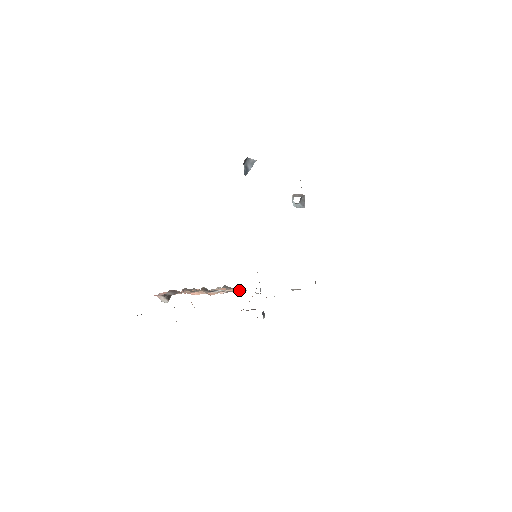
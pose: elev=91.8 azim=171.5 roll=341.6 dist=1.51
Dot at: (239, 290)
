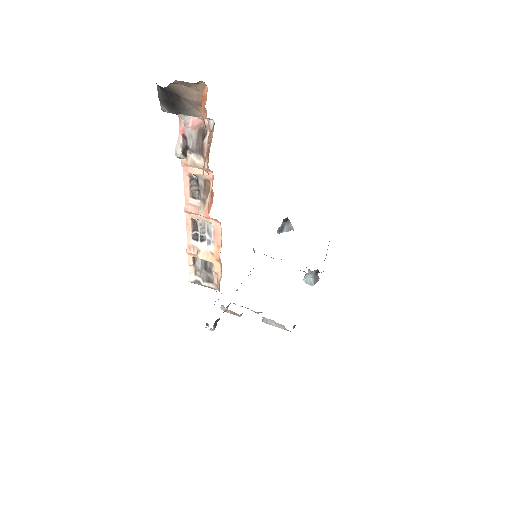
Dot at: (212, 281)
